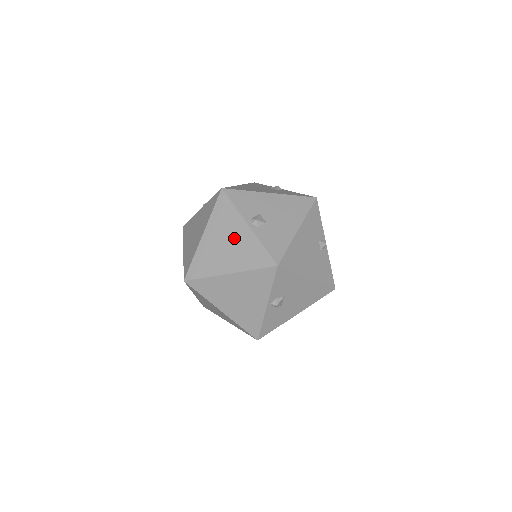
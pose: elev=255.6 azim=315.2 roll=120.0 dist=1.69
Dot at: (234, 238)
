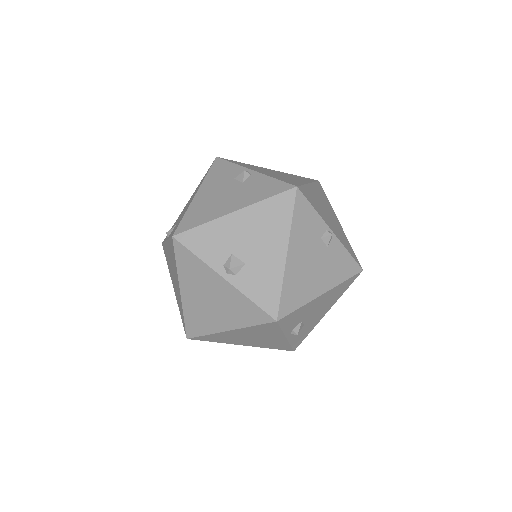
Dot at: (215, 293)
